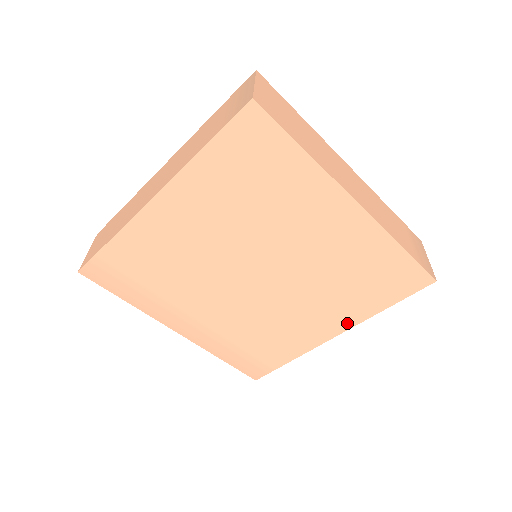
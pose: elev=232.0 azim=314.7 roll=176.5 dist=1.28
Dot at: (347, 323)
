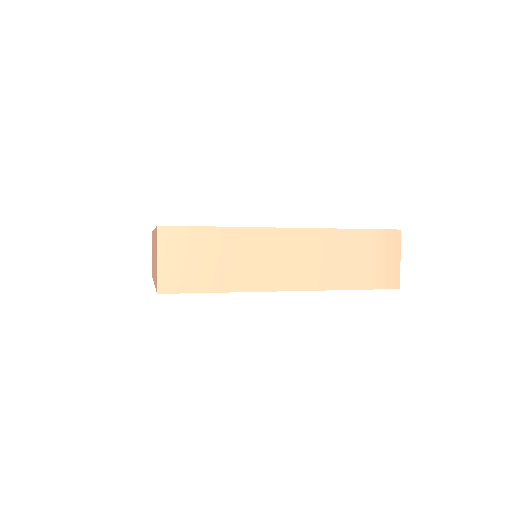
Dot at: occluded
